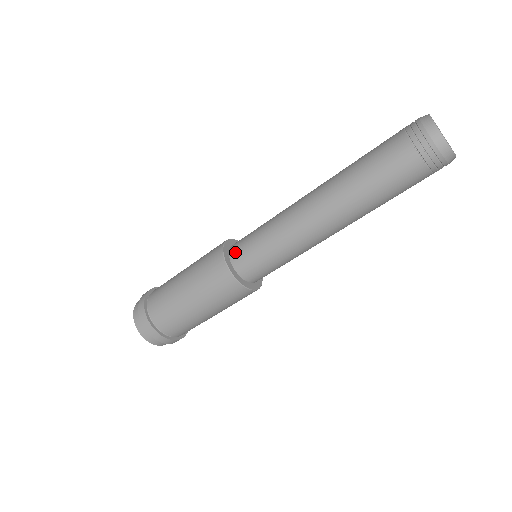
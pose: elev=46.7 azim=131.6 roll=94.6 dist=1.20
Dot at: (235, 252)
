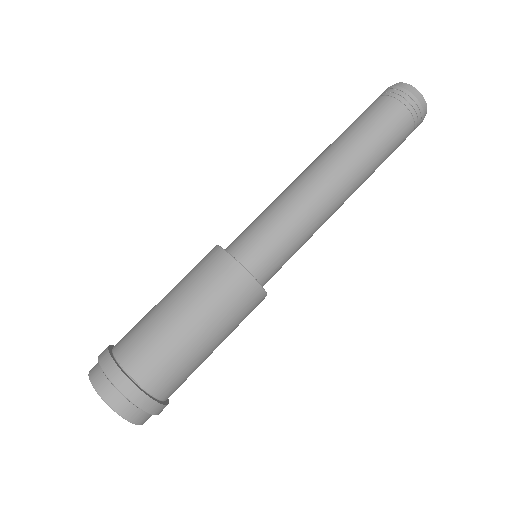
Dot at: occluded
